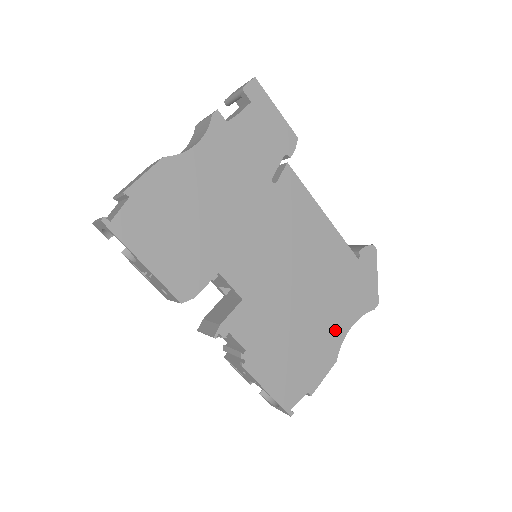
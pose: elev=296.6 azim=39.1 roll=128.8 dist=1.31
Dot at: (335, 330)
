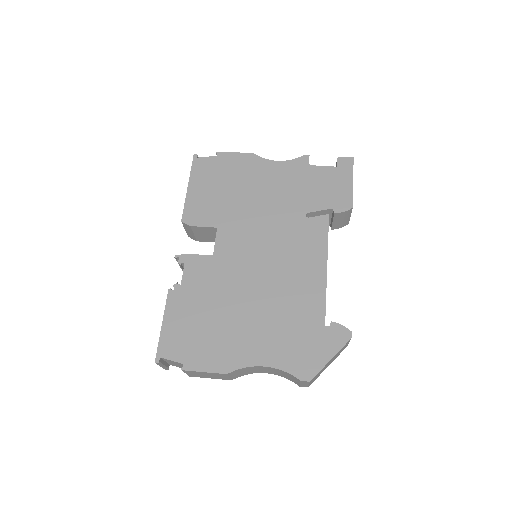
Dot at: (250, 351)
